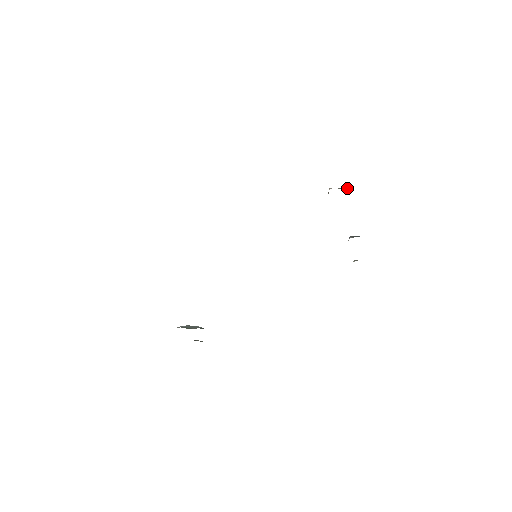
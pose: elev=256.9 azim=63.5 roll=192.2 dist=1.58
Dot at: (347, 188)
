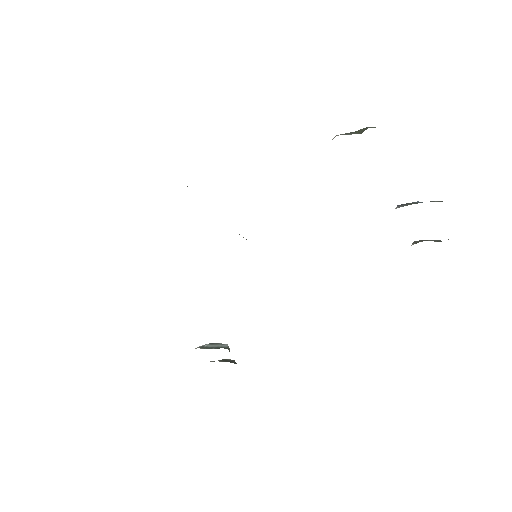
Dot at: (364, 130)
